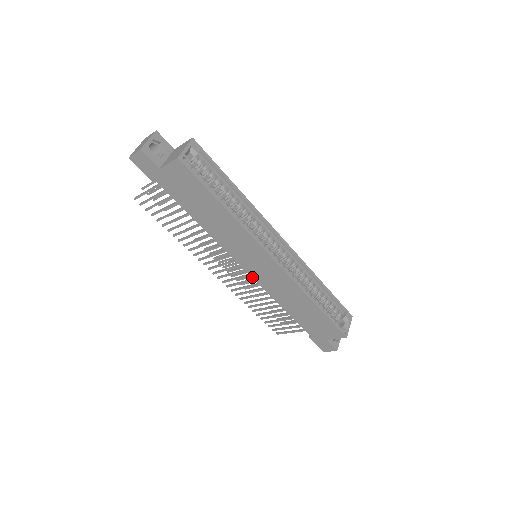
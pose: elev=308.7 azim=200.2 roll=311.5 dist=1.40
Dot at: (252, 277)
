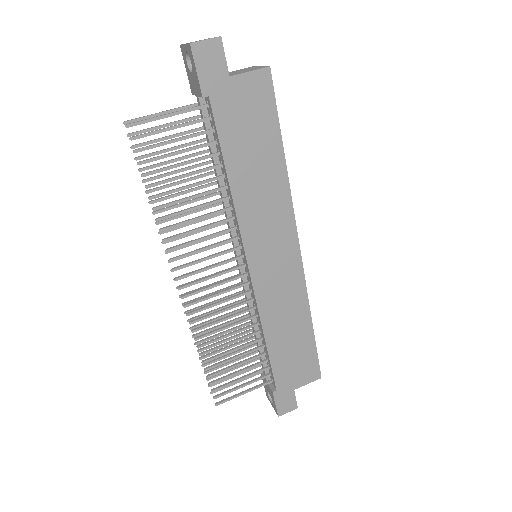
Dot at: (253, 284)
